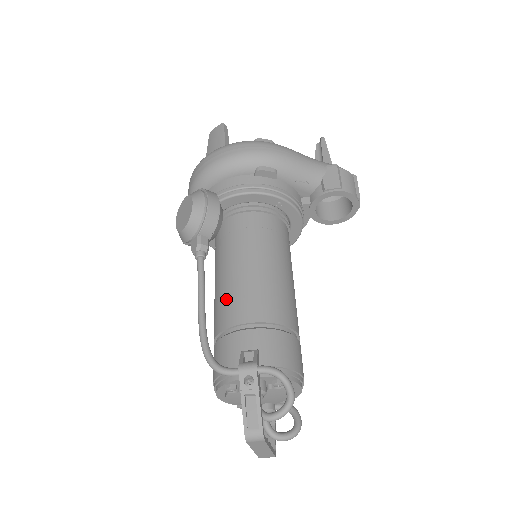
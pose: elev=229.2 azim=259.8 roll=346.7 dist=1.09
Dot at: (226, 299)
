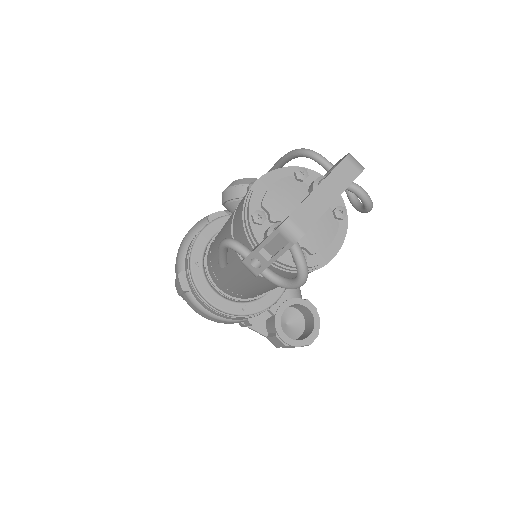
Dot at: occluded
